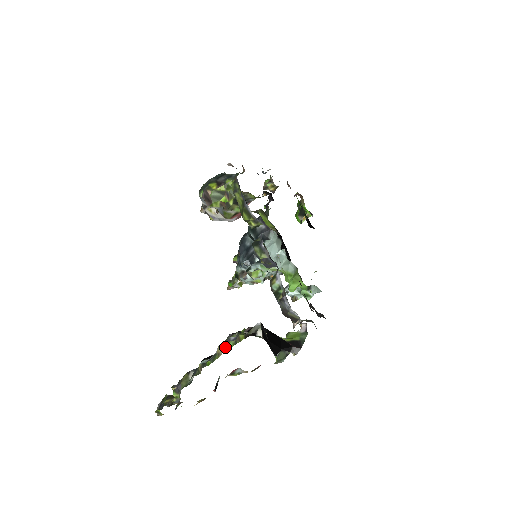
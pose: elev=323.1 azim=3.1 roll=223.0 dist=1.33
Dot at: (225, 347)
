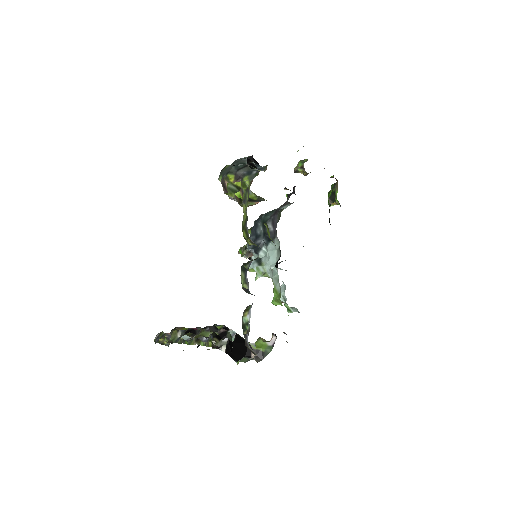
Dot at: (197, 343)
